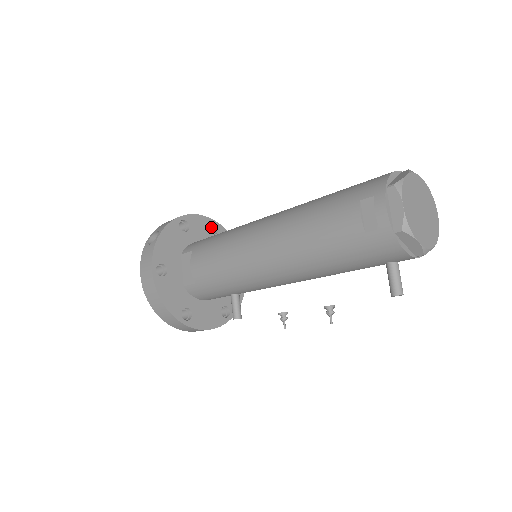
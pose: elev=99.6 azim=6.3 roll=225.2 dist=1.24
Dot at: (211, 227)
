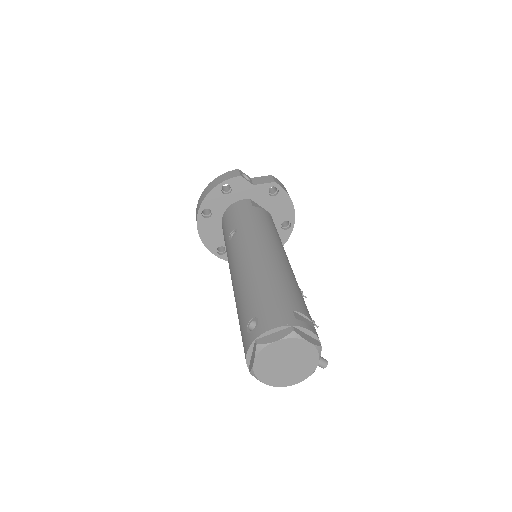
Dot at: occluded
